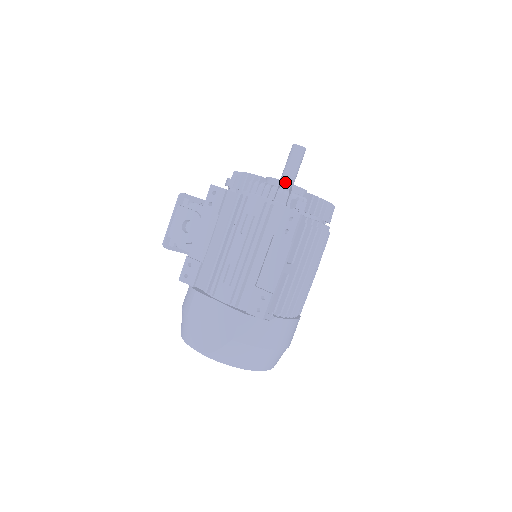
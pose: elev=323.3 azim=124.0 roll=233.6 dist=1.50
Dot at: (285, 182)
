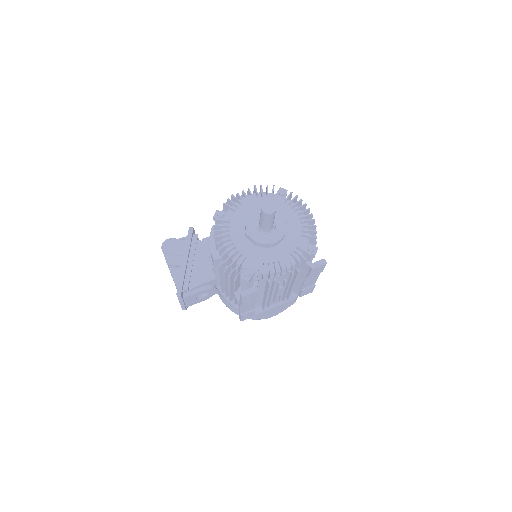
Dot at: (281, 239)
